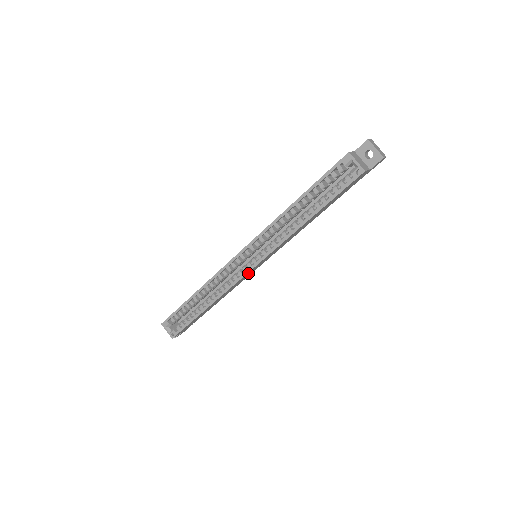
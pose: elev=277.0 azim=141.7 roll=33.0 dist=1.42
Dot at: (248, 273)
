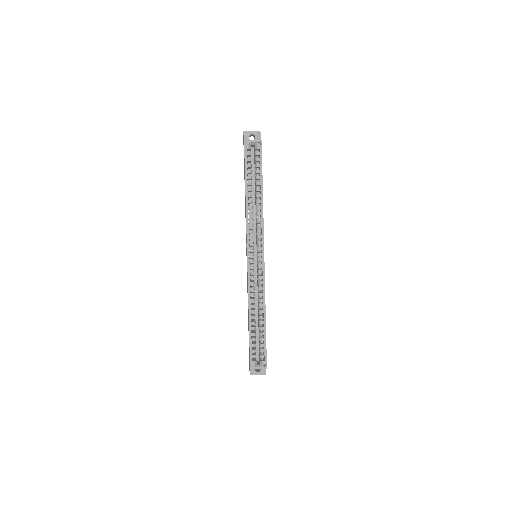
Dot at: occluded
